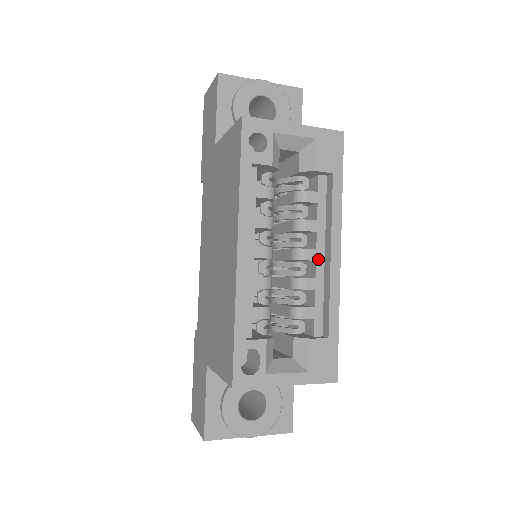
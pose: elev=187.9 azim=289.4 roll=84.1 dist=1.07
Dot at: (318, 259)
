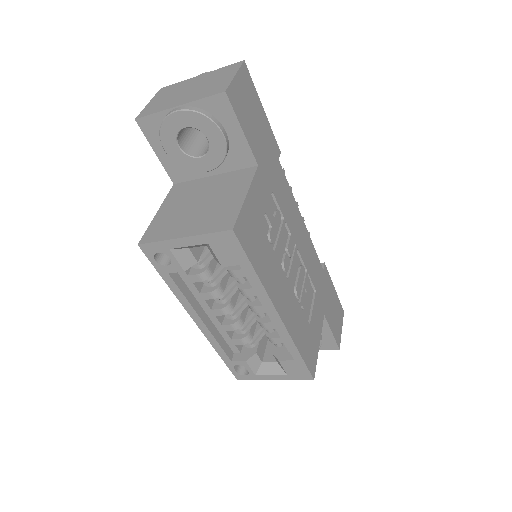
Dot at: occluded
